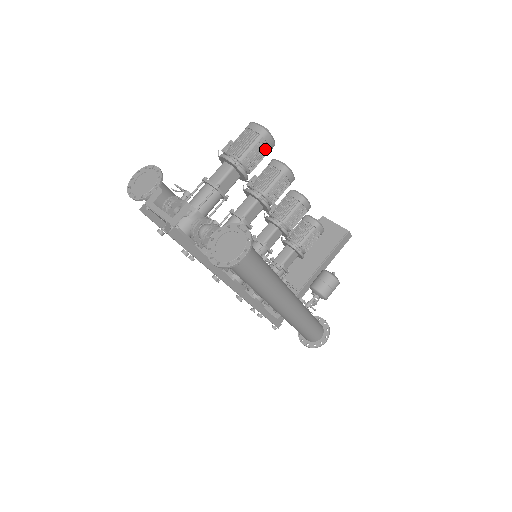
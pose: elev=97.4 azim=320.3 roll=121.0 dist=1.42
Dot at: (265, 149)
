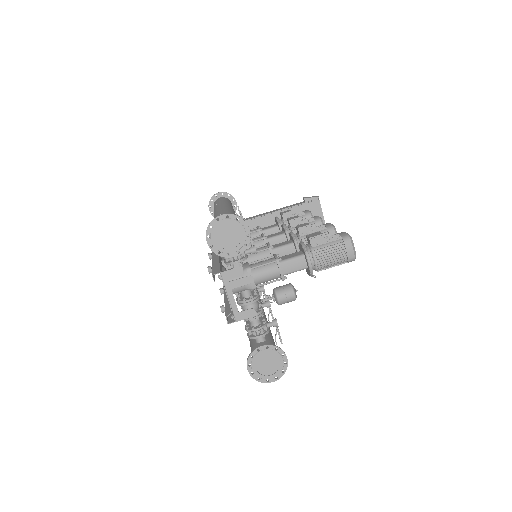
Dot at: occluded
